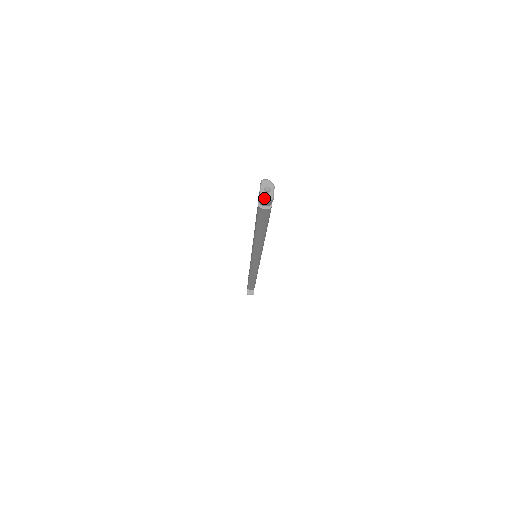
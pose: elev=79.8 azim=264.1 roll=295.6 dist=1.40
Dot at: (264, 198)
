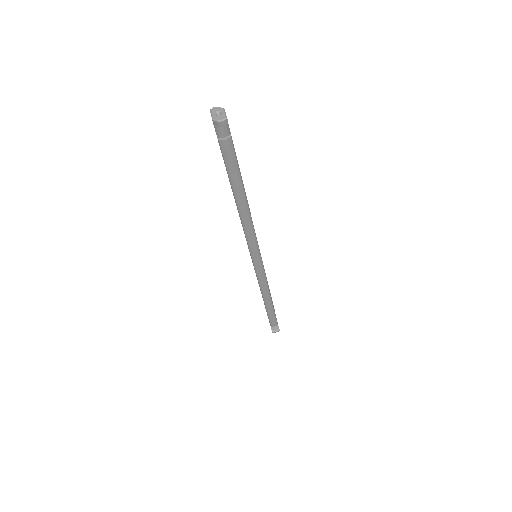
Dot at: (217, 120)
